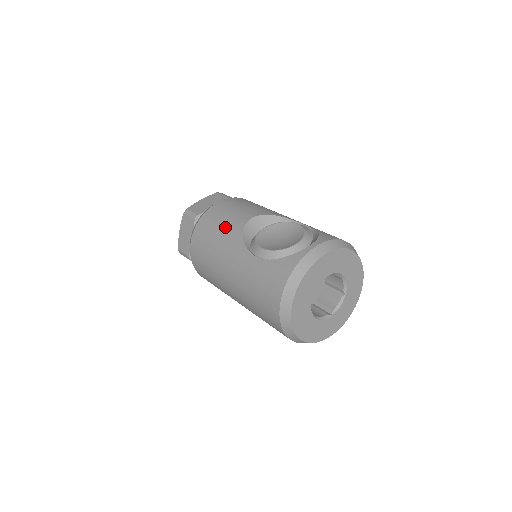
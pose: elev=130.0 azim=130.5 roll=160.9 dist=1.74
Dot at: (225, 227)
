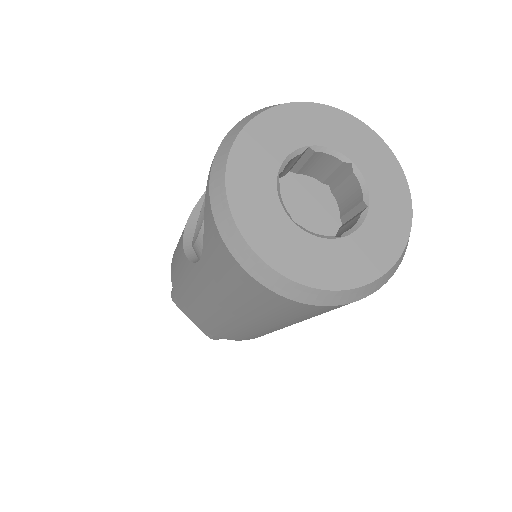
Dot at: (179, 269)
